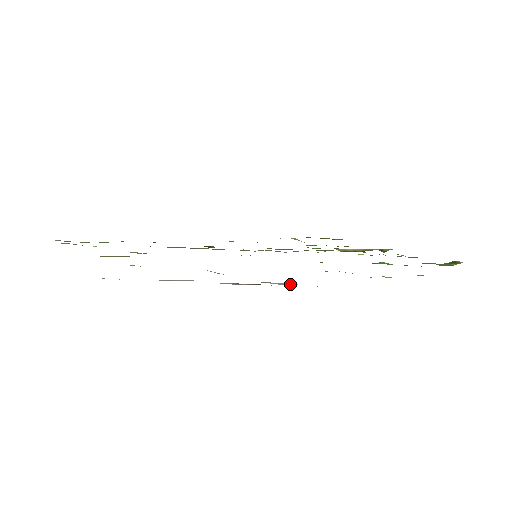
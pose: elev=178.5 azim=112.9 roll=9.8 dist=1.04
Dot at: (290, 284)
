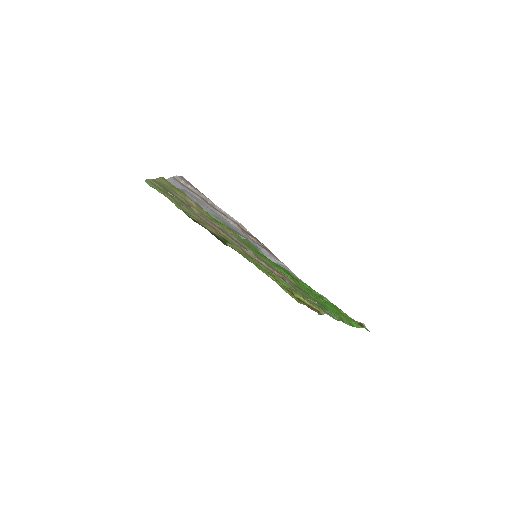
Dot at: (280, 263)
